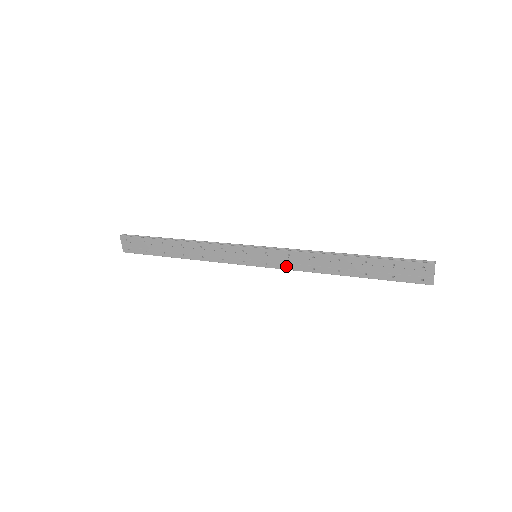
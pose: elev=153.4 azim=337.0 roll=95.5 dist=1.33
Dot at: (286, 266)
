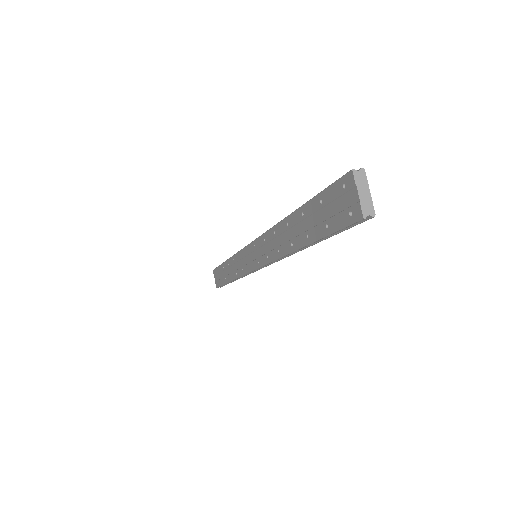
Dot at: (266, 258)
